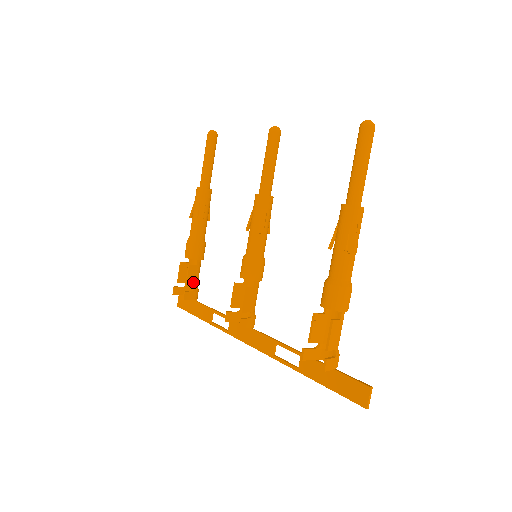
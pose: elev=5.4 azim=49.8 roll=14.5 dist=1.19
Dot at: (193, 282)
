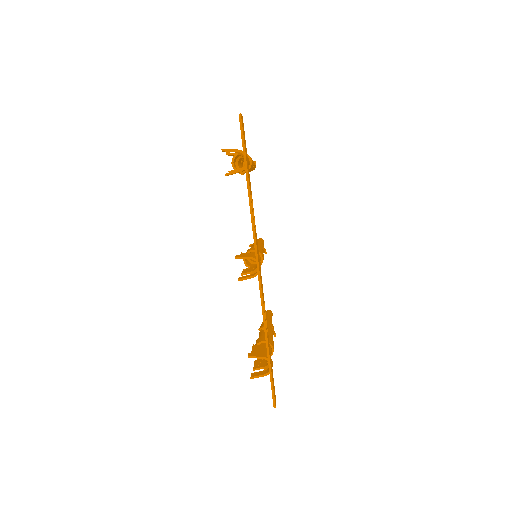
Dot at: (260, 352)
